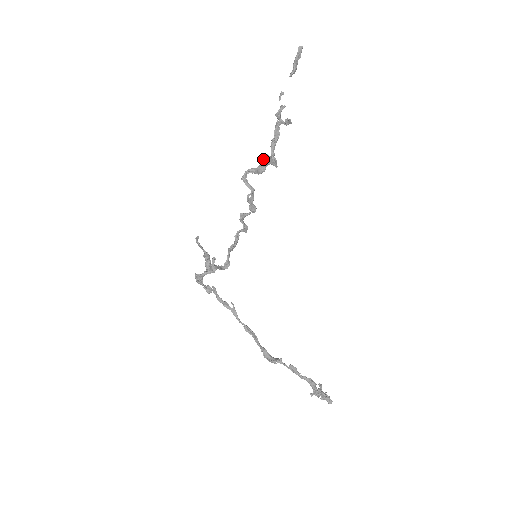
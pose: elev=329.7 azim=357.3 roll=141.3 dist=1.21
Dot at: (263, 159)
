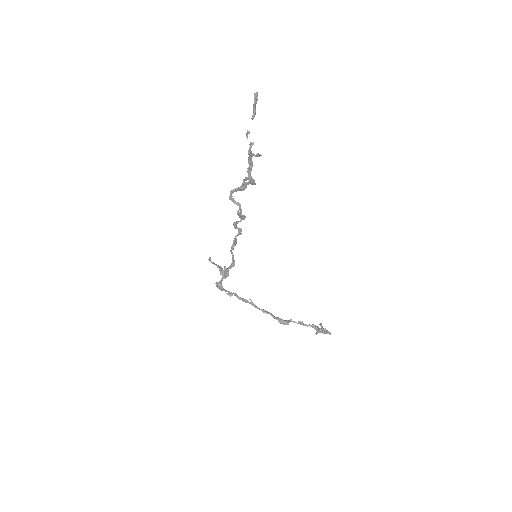
Dot at: (243, 182)
